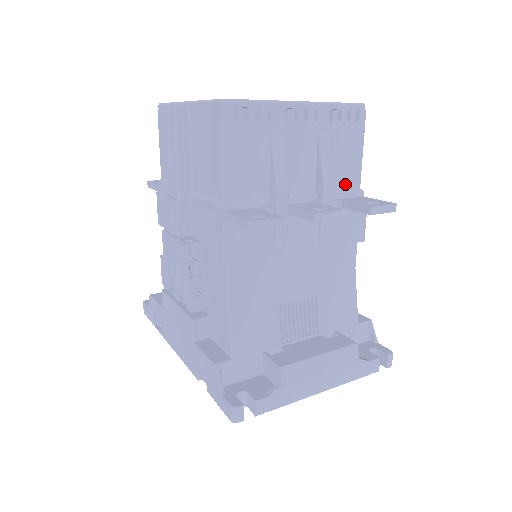
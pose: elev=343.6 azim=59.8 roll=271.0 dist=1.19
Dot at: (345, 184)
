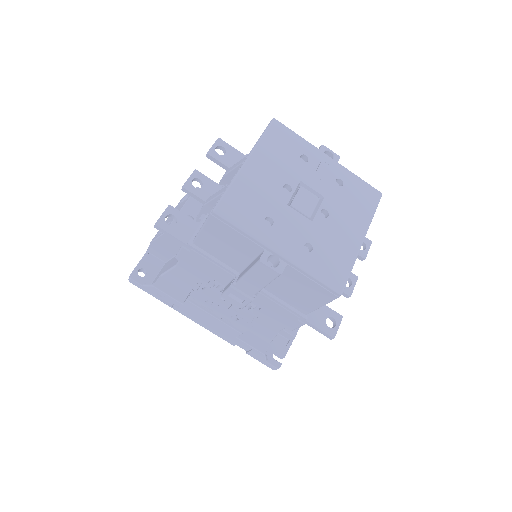
Dot at: occluded
